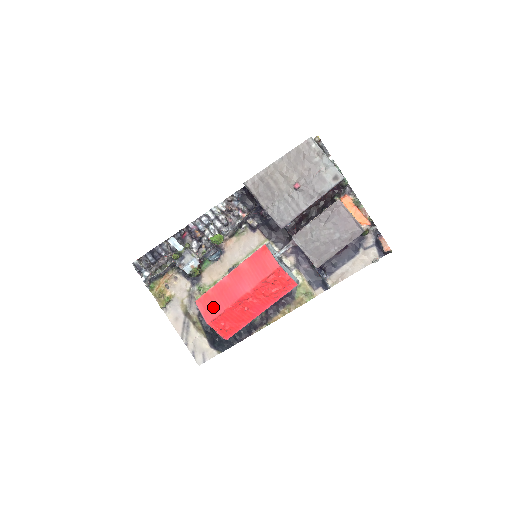
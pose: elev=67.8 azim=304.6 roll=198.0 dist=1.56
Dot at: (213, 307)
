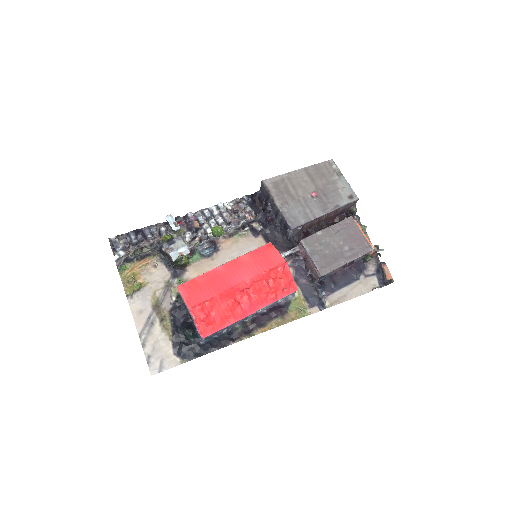
Dot at: (200, 292)
